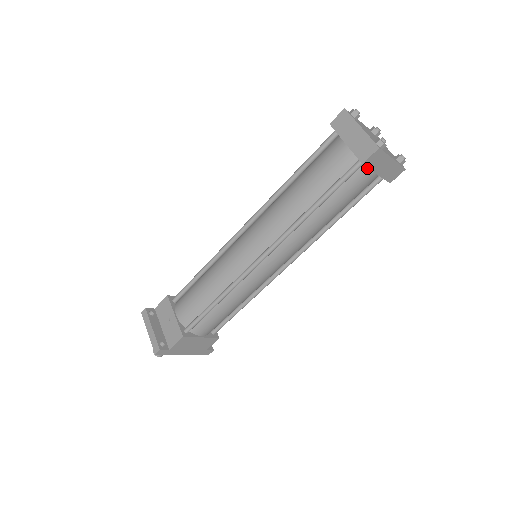
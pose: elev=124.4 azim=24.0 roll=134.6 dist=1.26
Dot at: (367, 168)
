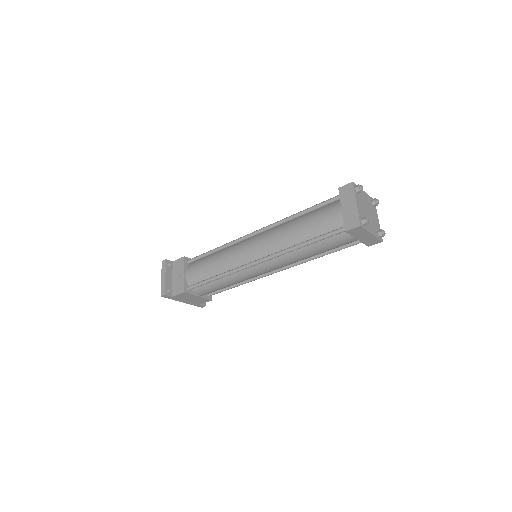
Dot at: occluded
